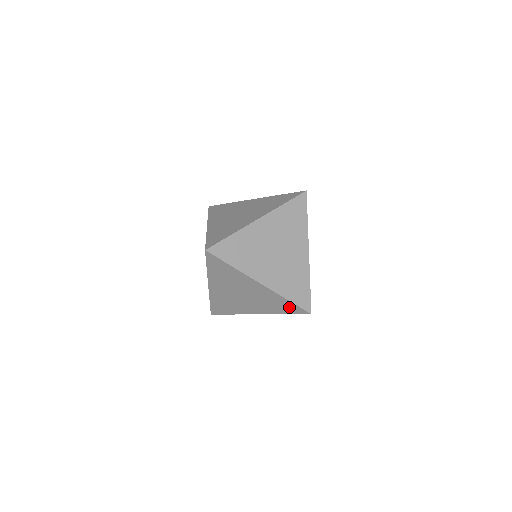
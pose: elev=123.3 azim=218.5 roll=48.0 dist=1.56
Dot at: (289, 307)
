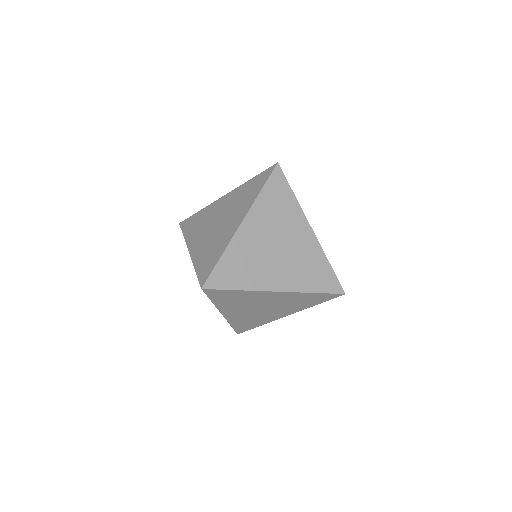
Dot at: (318, 298)
